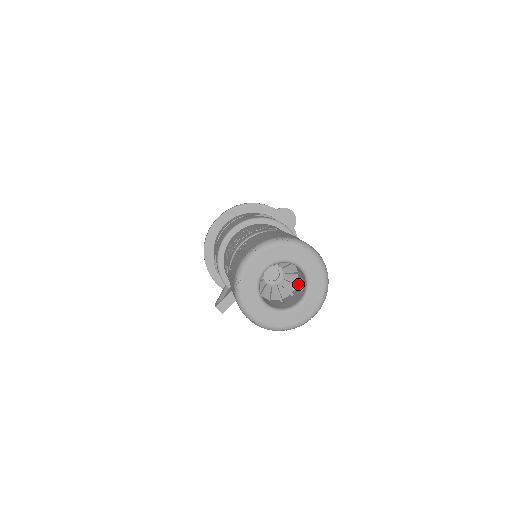
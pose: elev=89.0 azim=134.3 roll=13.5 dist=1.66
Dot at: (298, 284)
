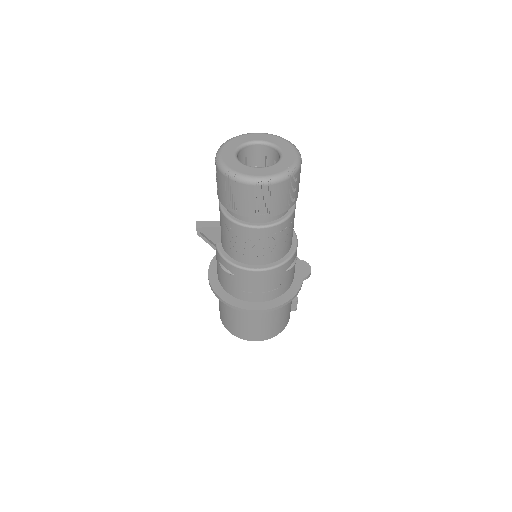
Dot at: occluded
